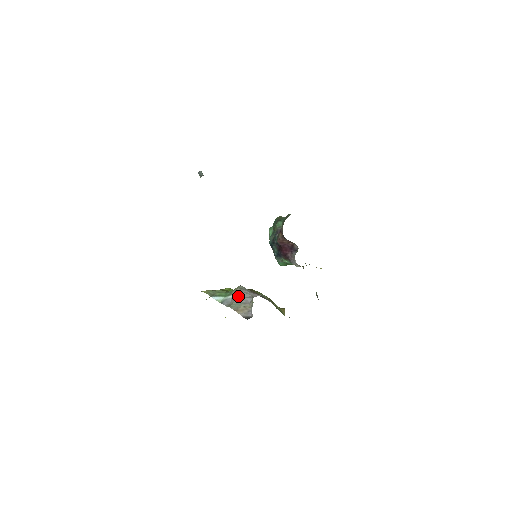
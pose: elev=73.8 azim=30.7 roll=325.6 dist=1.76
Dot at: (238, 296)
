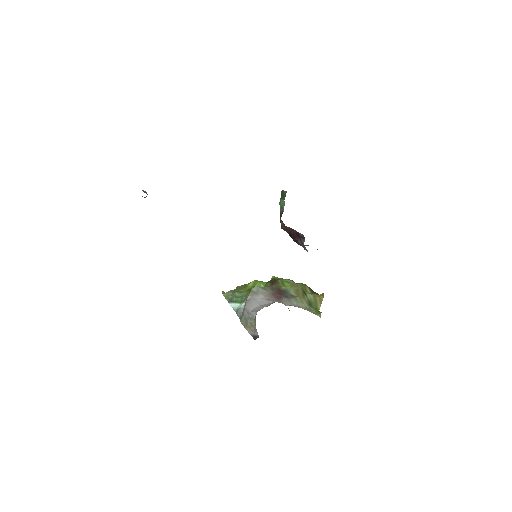
Dot at: (246, 307)
